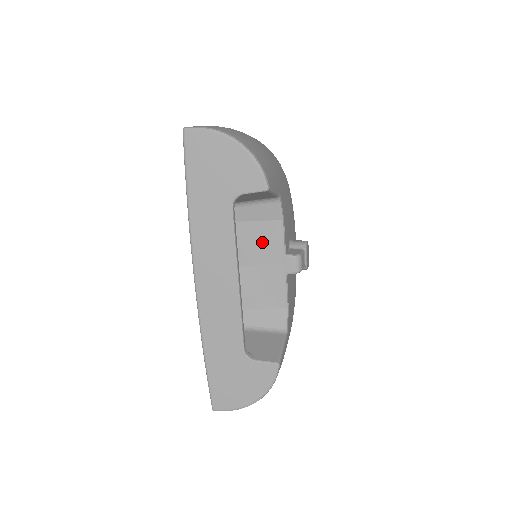
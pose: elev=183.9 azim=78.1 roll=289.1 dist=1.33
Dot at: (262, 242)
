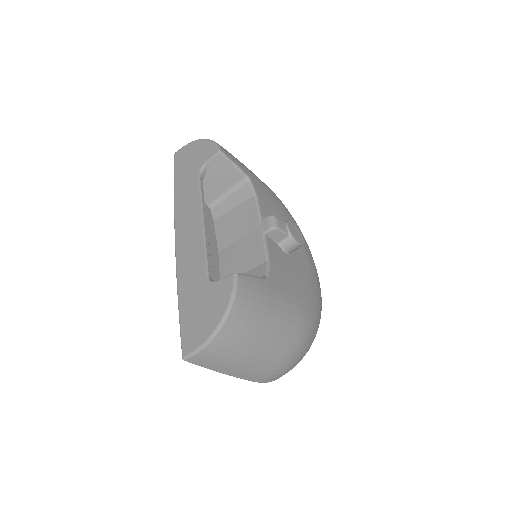
Dot at: (243, 219)
